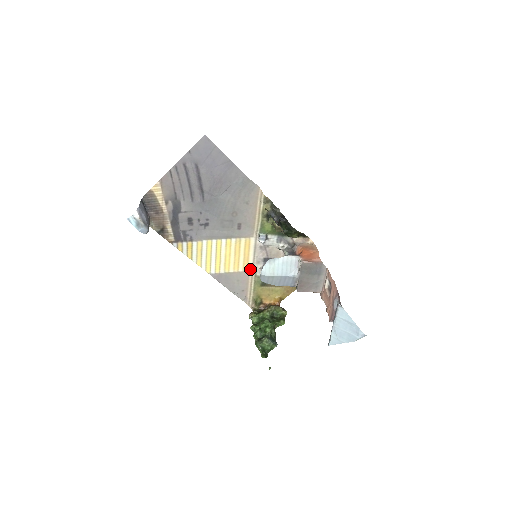
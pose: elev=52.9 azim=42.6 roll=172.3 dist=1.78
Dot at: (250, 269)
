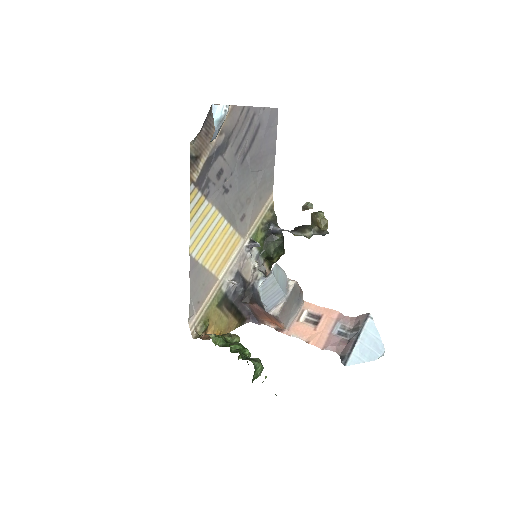
Dot at: (220, 276)
